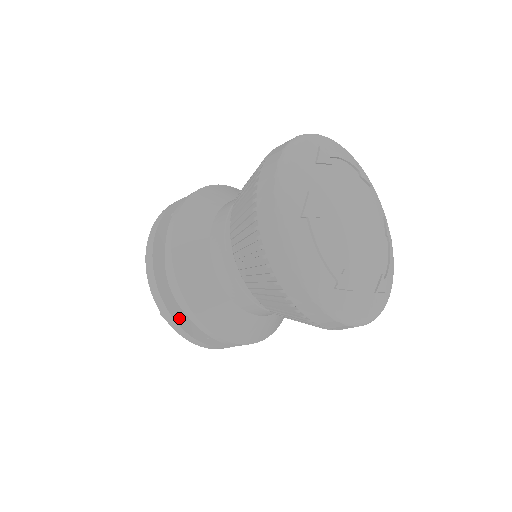
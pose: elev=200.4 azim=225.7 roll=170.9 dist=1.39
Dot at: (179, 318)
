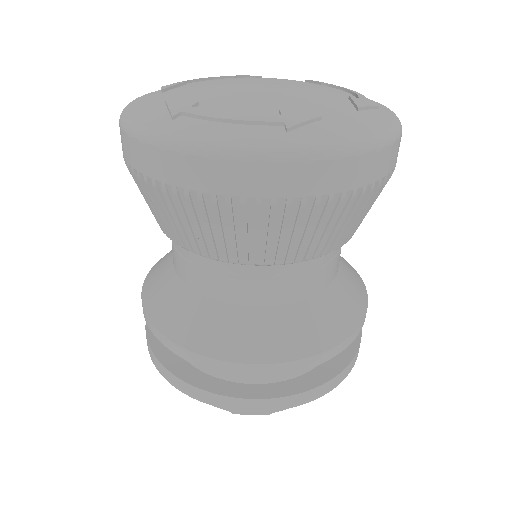
Dot at: (247, 392)
